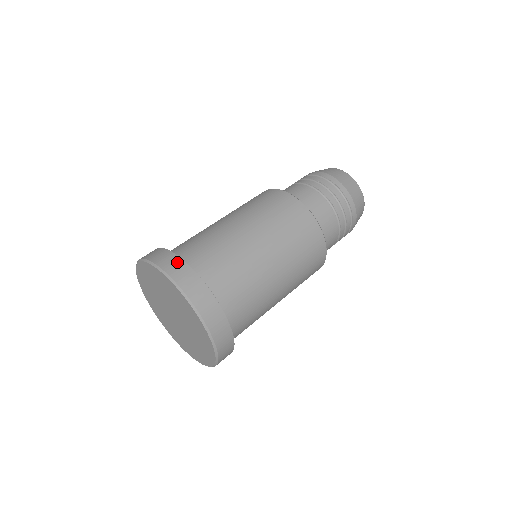
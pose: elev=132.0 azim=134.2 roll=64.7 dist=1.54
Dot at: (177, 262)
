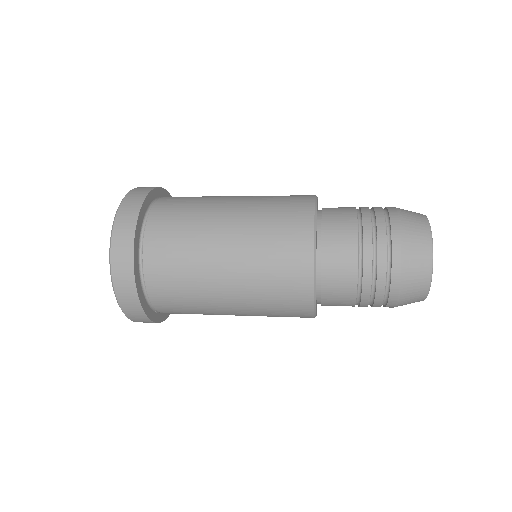
Dot at: (135, 206)
